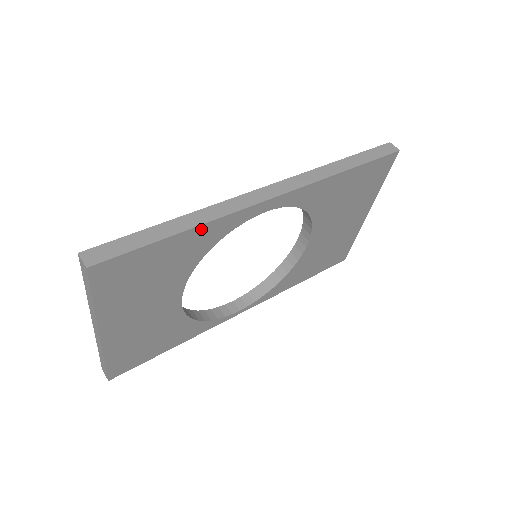
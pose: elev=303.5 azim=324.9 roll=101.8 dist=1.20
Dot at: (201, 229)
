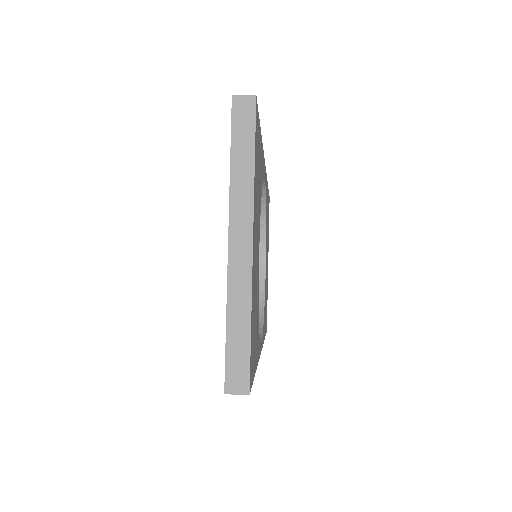
Dot at: (262, 148)
